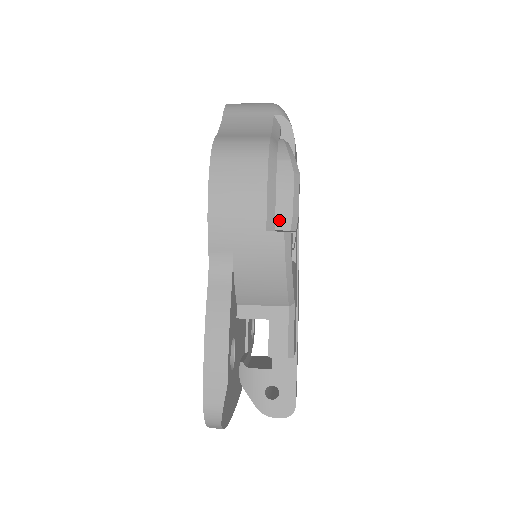
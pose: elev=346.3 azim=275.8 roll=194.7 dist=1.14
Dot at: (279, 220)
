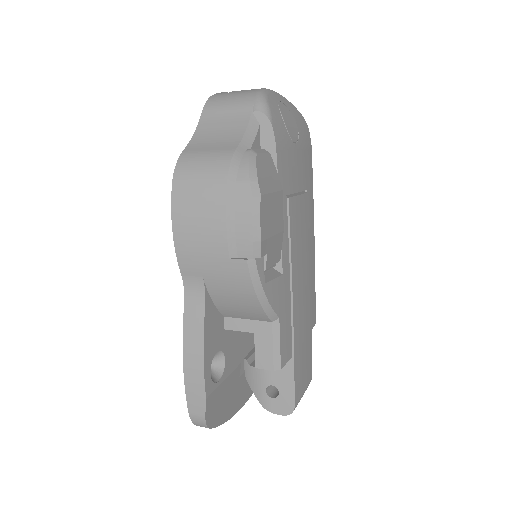
Dot at: (240, 248)
